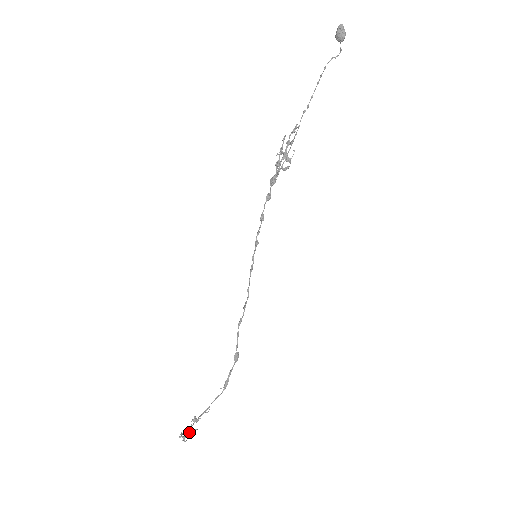
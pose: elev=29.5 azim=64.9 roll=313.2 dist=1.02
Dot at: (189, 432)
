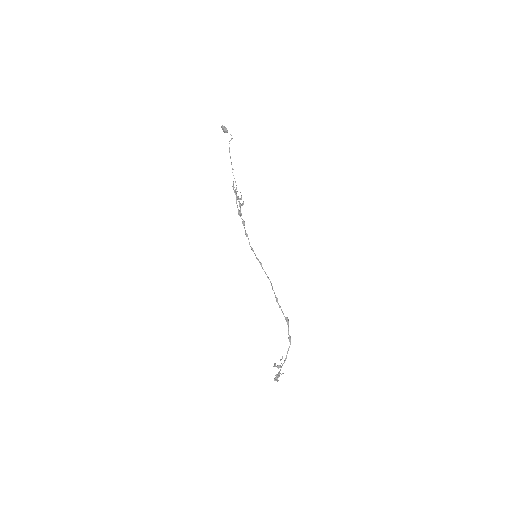
Dot at: (277, 375)
